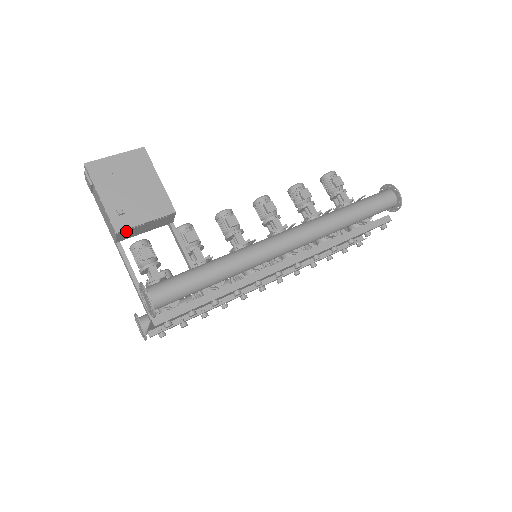
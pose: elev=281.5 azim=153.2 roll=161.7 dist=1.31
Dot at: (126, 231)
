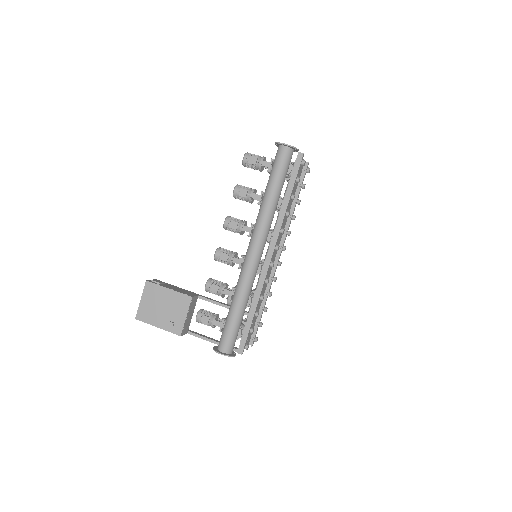
Dot at: (184, 329)
